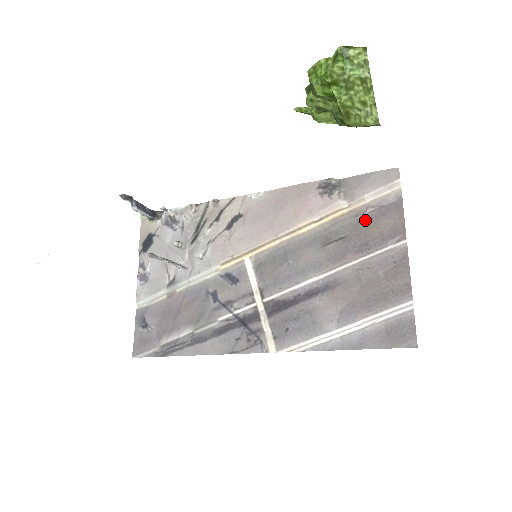
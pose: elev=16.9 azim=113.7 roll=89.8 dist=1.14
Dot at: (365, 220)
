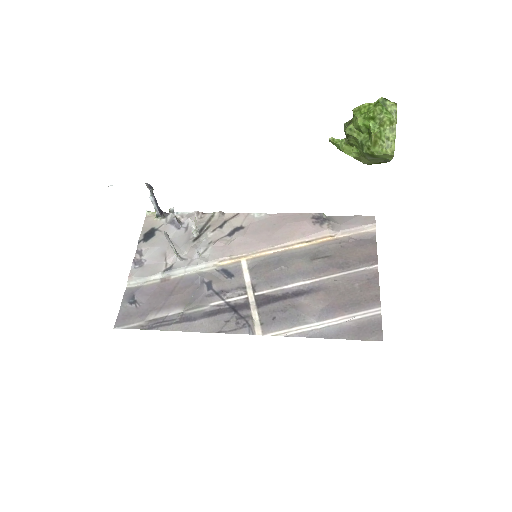
Dot at: (347, 247)
